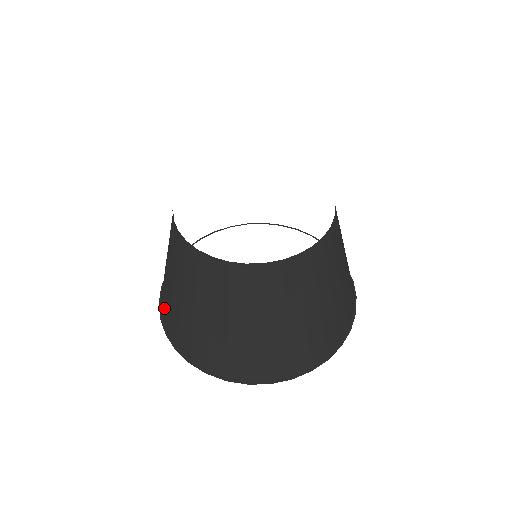
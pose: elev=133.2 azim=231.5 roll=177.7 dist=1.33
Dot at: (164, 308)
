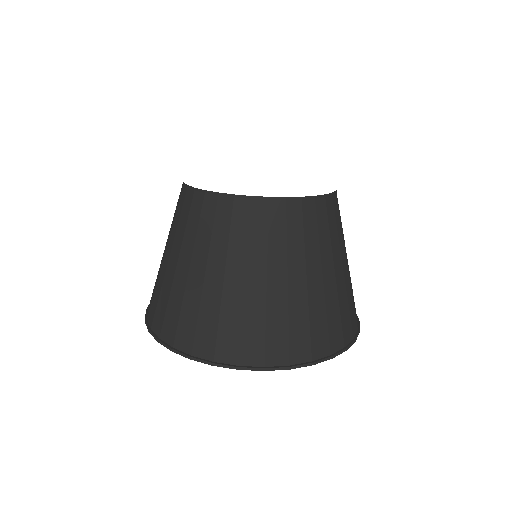
Dot at: (180, 326)
